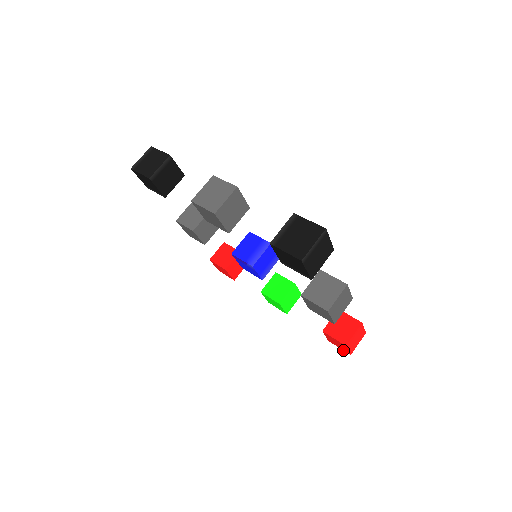
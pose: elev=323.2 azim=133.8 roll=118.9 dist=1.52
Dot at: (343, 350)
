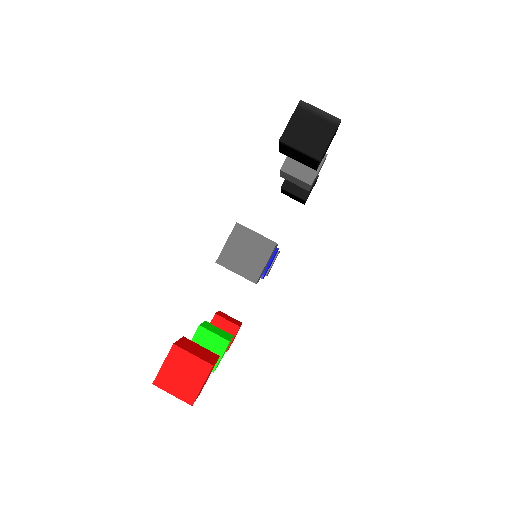
Dot at: occluded
